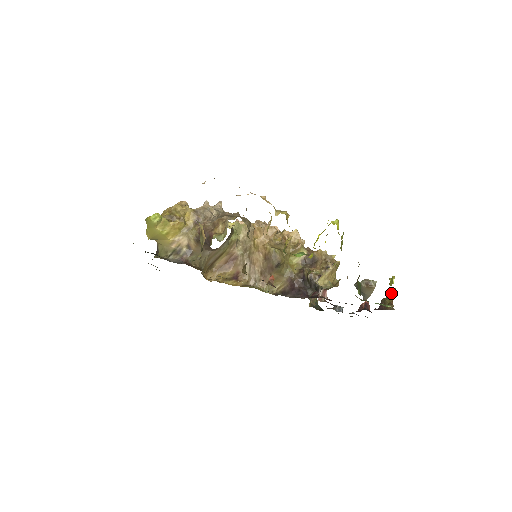
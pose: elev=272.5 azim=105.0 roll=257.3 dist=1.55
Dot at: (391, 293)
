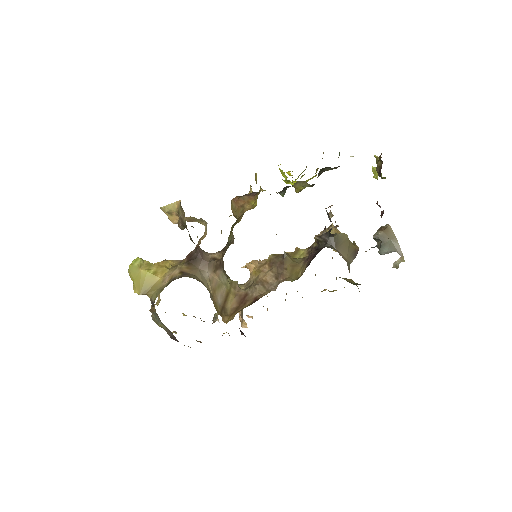
Dot at: (376, 161)
